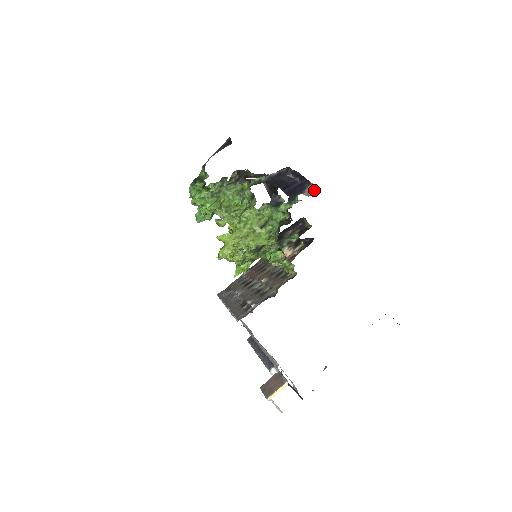
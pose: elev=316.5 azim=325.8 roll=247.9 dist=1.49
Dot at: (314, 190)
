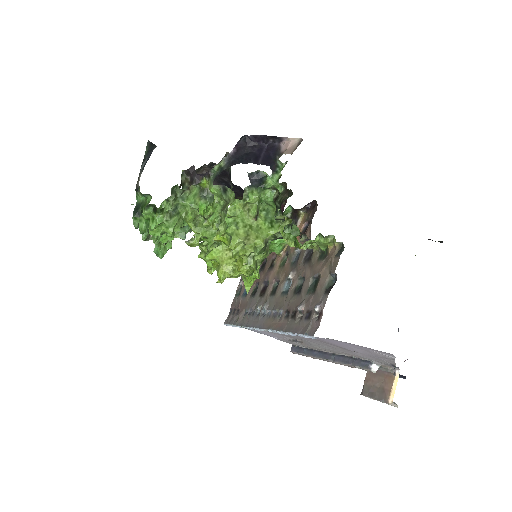
Dot at: (293, 143)
